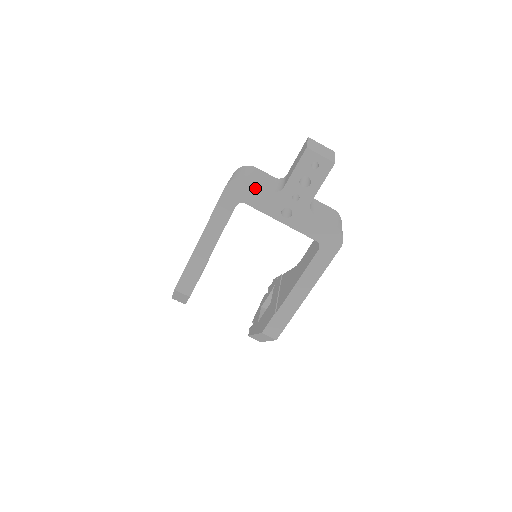
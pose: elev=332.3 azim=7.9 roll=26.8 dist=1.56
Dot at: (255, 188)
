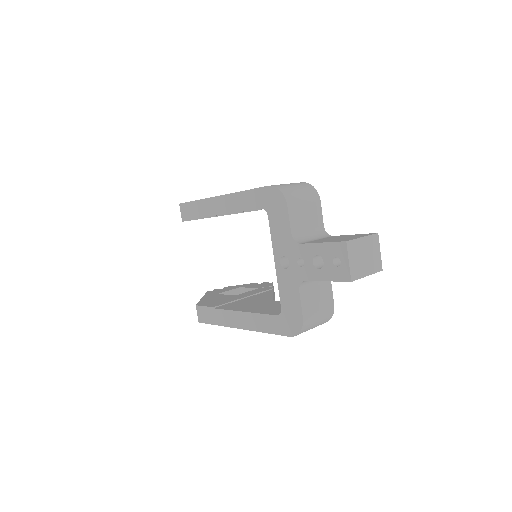
Dot at: (284, 215)
